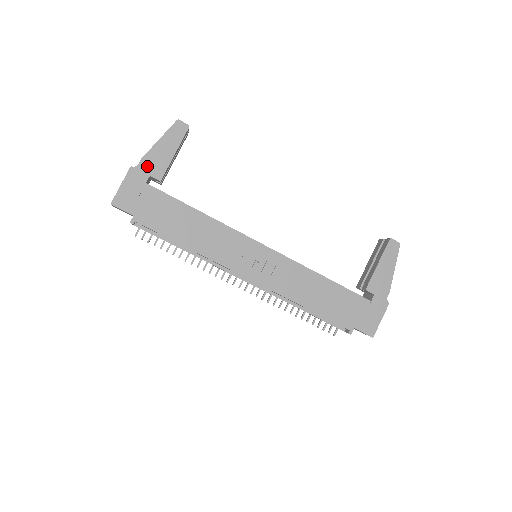
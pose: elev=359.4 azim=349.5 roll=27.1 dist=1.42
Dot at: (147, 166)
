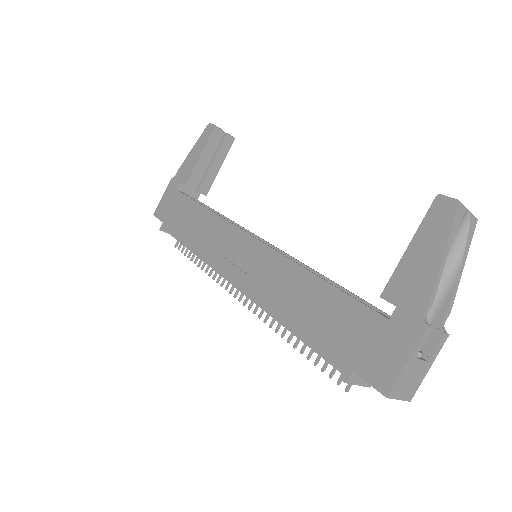
Dot at: (181, 174)
